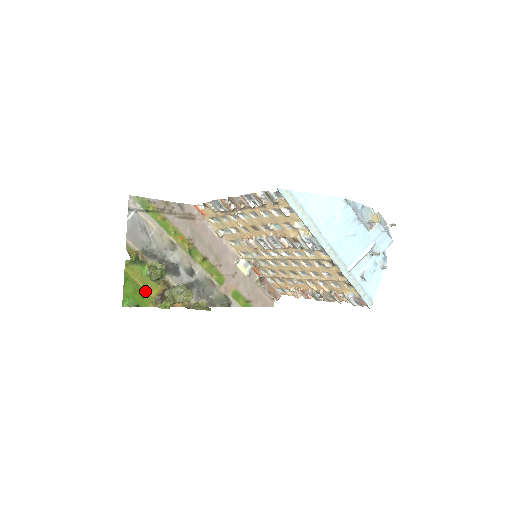
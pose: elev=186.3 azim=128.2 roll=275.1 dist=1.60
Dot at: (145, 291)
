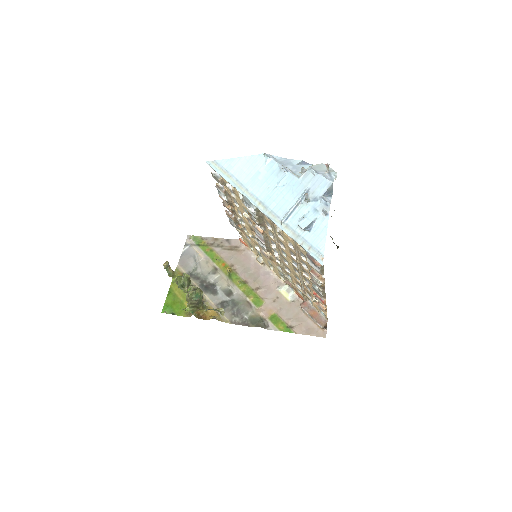
Dot at: (183, 304)
